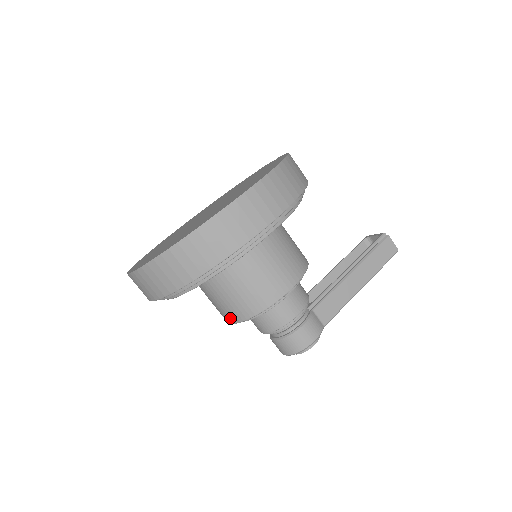
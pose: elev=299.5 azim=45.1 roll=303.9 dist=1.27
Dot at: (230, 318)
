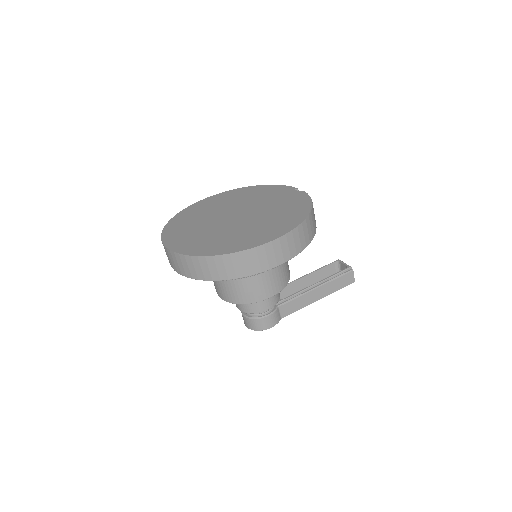
Dot at: (221, 295)
